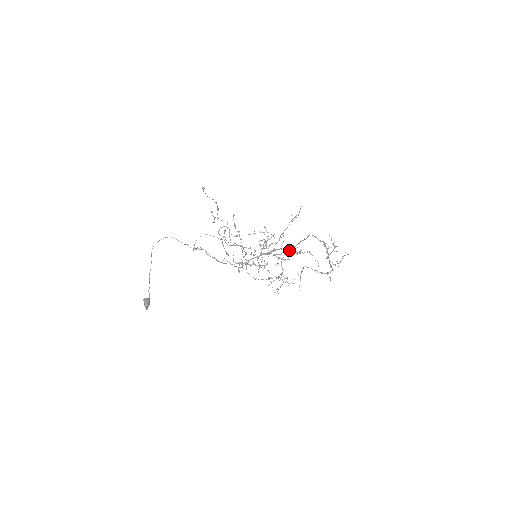
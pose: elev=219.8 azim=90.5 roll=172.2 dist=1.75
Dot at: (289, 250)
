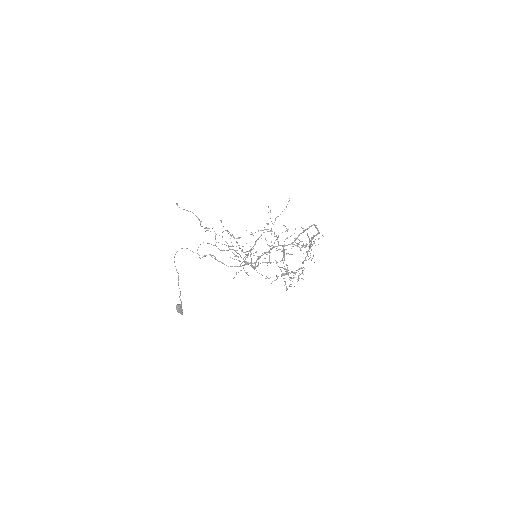
Dot at: (298, 243)
